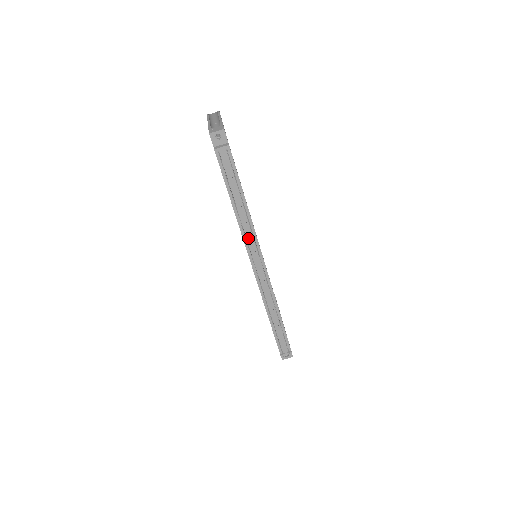
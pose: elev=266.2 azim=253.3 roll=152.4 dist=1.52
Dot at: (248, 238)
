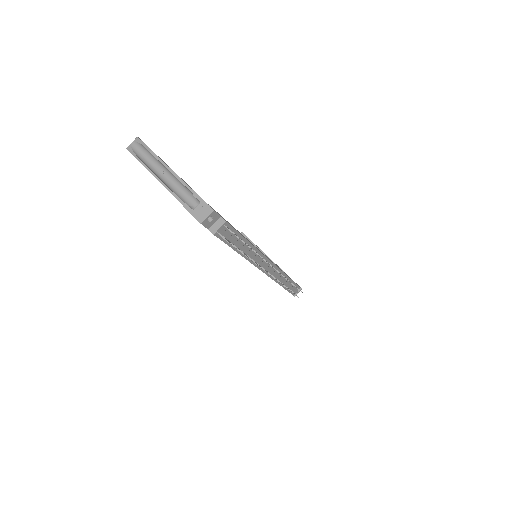
Dot at: (256, 261)
